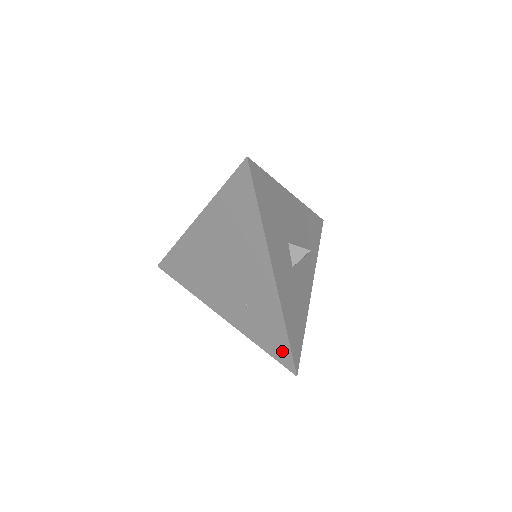
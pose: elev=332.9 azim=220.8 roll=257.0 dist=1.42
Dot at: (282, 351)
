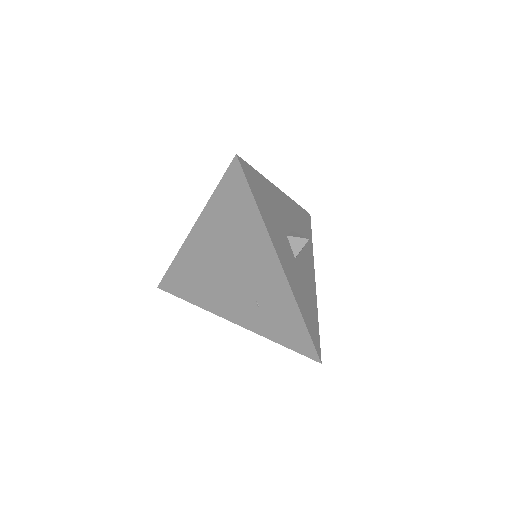
Dot at: (302, 341)
